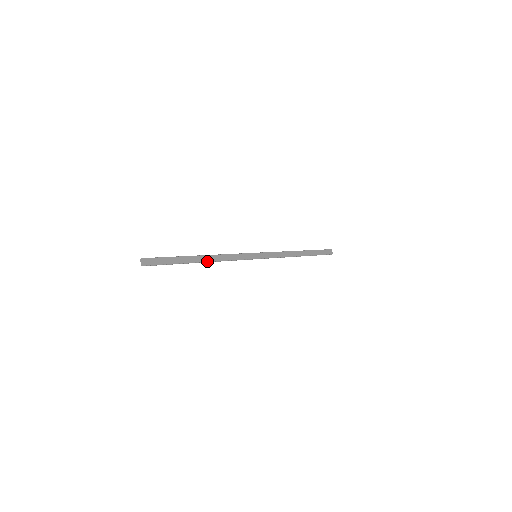
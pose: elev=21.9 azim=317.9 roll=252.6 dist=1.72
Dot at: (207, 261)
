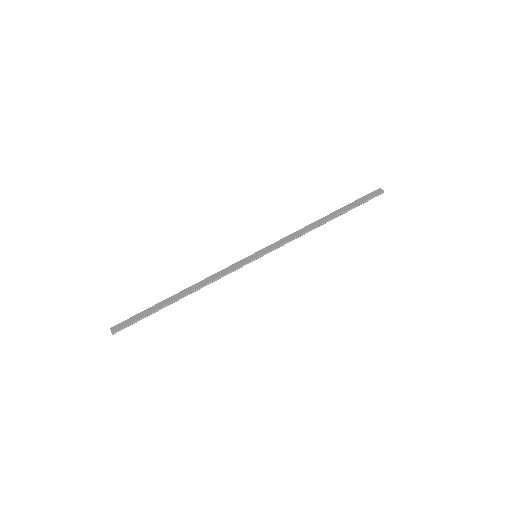
Dot at: (188, 293)
